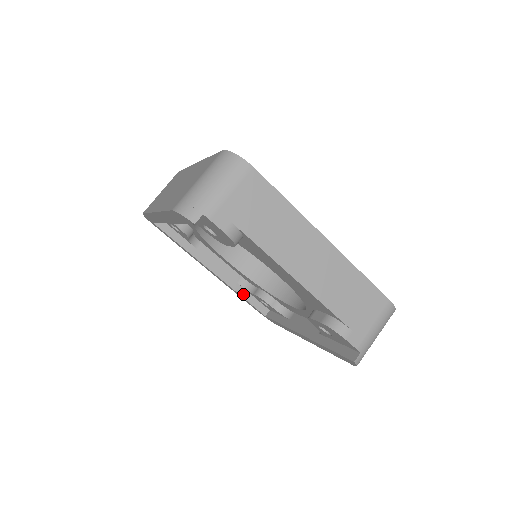
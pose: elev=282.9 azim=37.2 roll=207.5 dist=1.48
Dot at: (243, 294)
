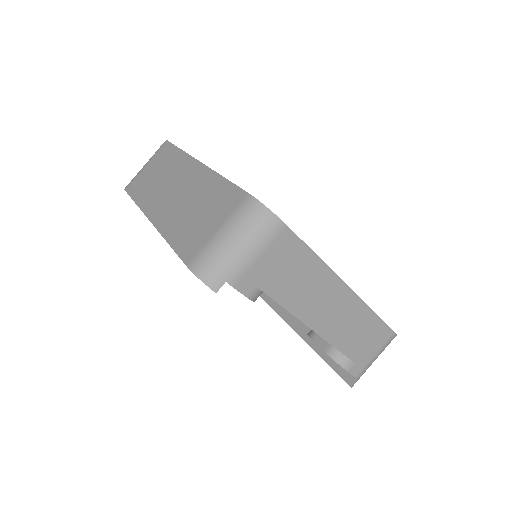
Dot at: occluded
